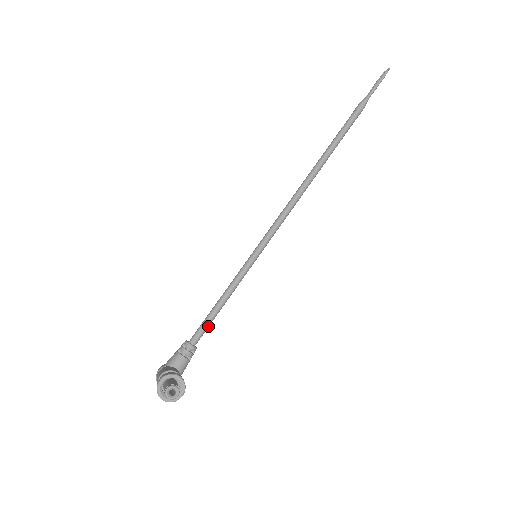
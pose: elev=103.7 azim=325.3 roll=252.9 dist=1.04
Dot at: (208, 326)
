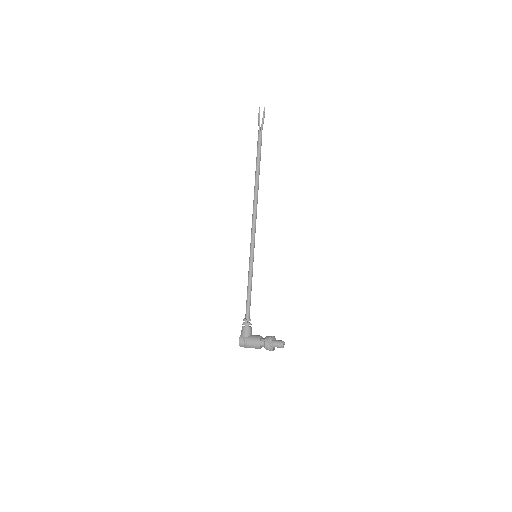
Dot at: (250, 305)
